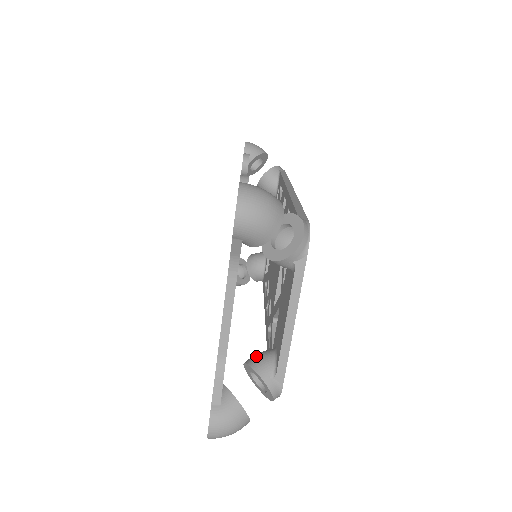
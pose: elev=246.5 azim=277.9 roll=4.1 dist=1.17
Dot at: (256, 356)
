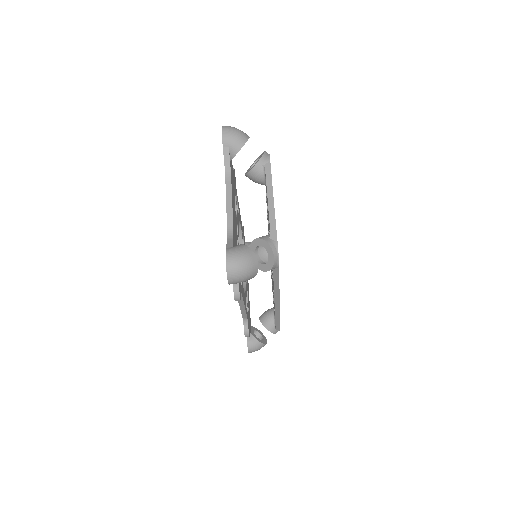
Dot at: occluded
